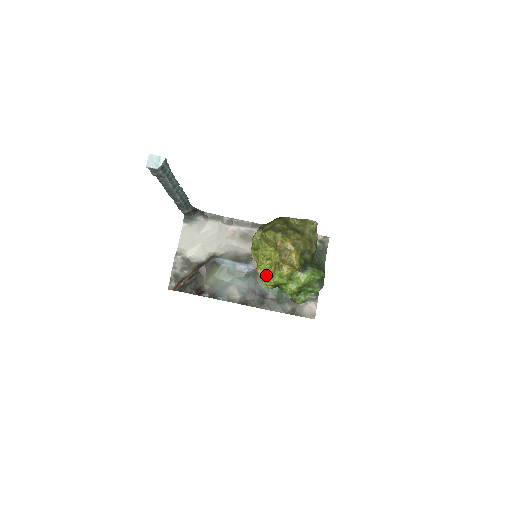
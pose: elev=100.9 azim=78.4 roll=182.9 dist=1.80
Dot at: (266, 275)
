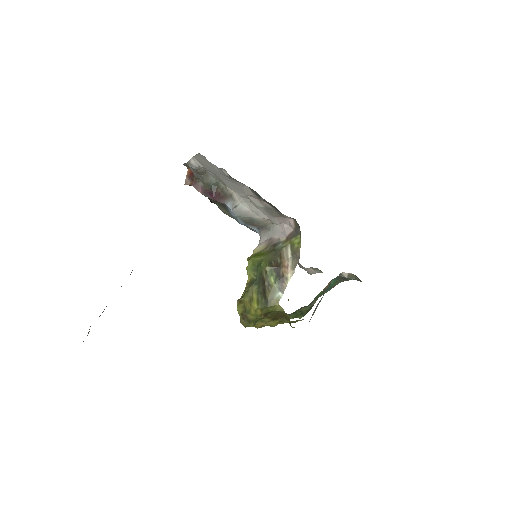
Dot at: occluded
